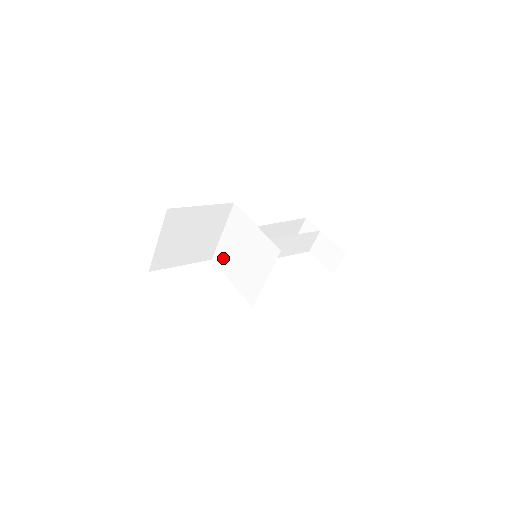
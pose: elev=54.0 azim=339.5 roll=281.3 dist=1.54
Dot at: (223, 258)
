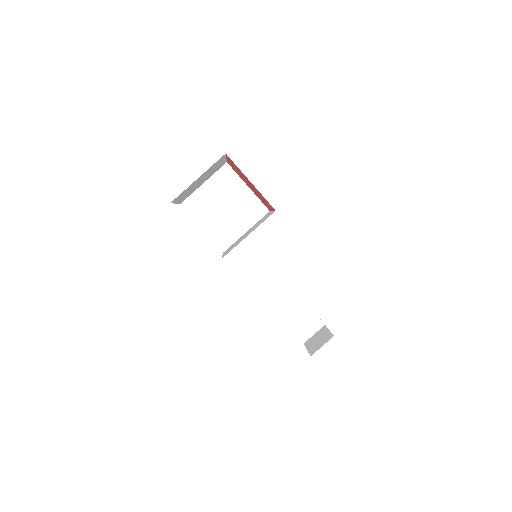
Dot at: (232, 245)
